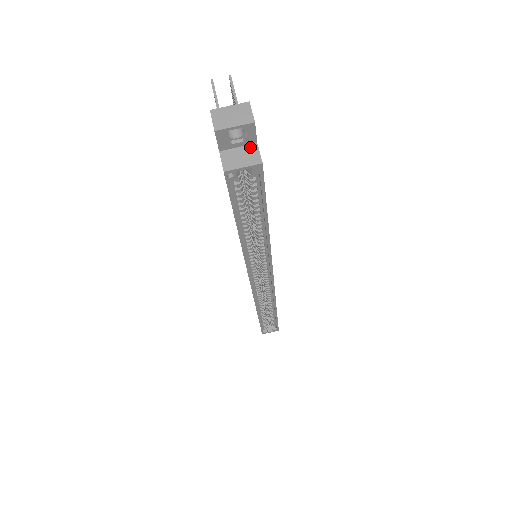
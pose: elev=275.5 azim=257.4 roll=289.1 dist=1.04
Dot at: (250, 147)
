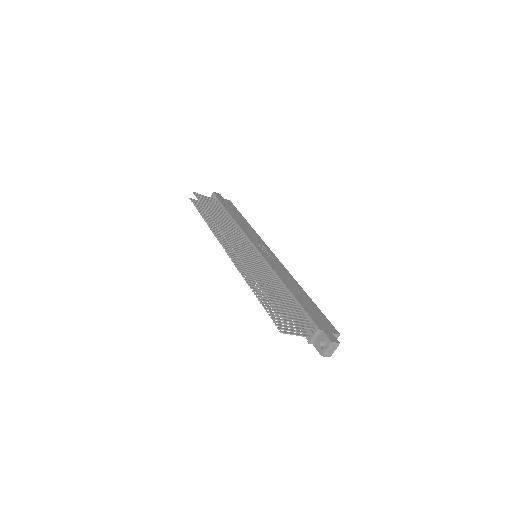
Dot at: occluded
